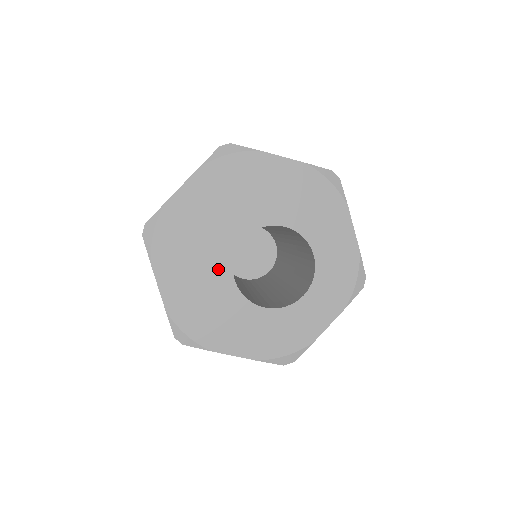
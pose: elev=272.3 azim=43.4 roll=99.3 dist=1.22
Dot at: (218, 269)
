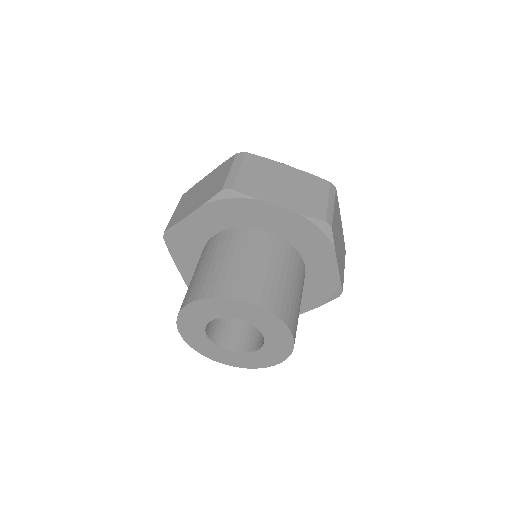
Dot at: (195, 329)
